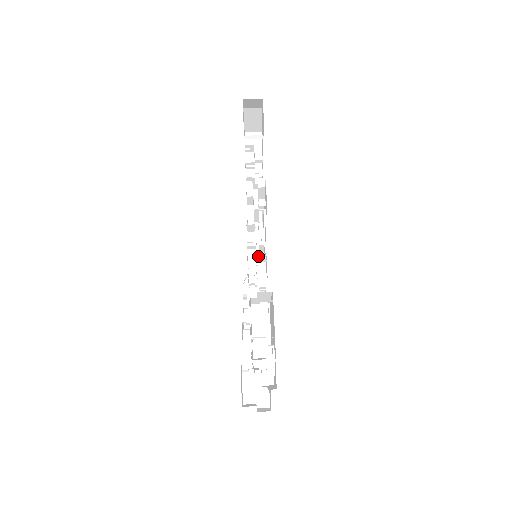
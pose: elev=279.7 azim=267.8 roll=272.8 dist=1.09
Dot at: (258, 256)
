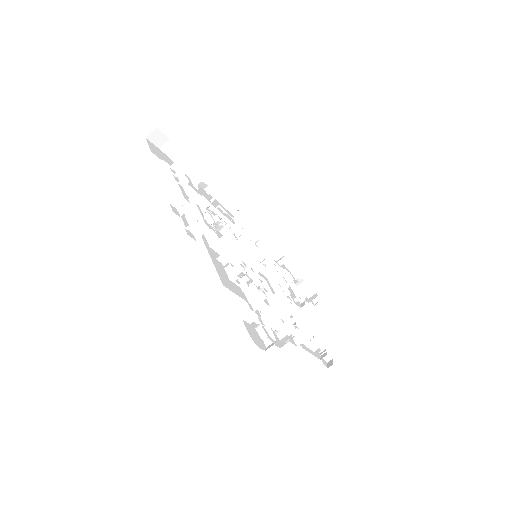
Dot at: occluded
